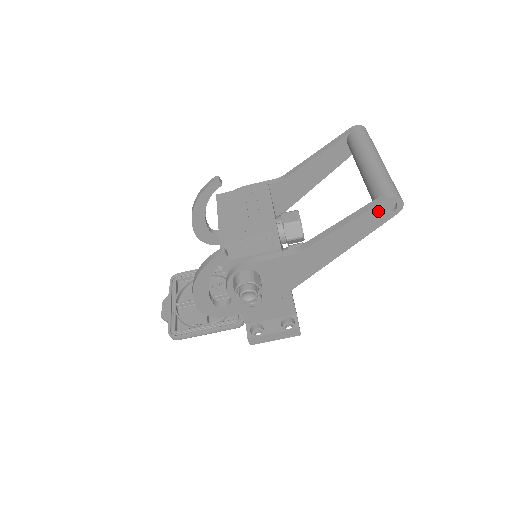
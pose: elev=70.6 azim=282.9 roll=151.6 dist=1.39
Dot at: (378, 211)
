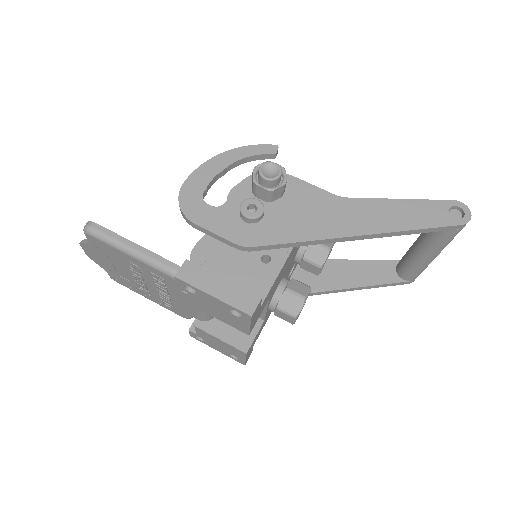
Dot at: (443, 208)
